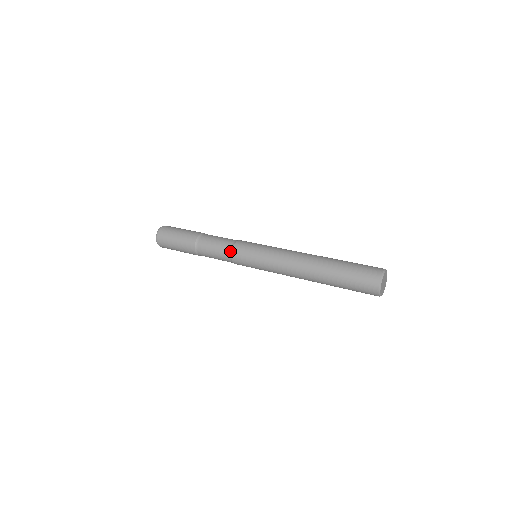
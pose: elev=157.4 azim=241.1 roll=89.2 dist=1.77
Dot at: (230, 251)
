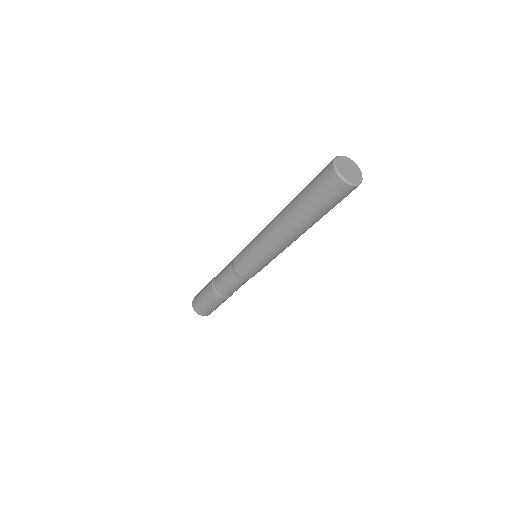
Dot at: (233, 259)
